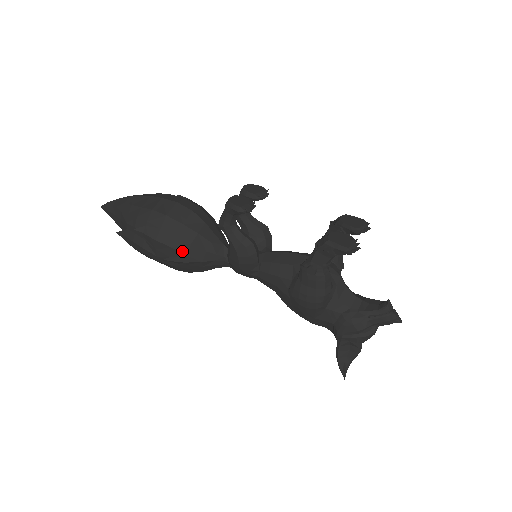
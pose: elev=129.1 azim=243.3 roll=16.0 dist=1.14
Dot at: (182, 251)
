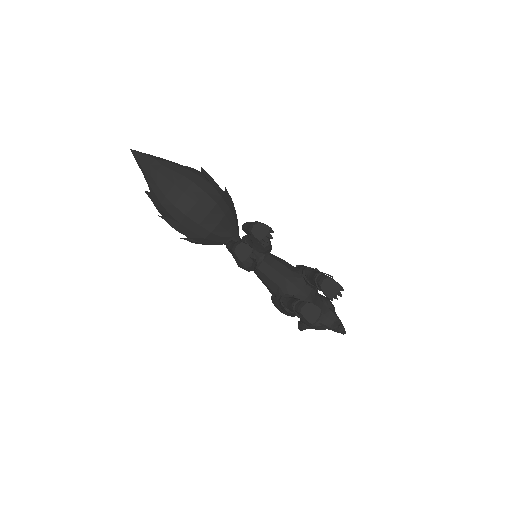
Dot at: (197, 240)
